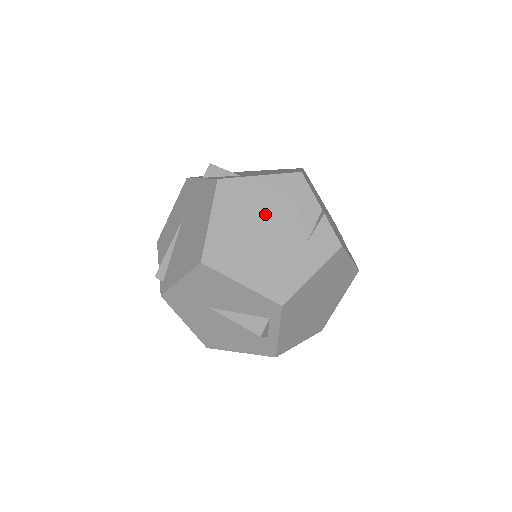
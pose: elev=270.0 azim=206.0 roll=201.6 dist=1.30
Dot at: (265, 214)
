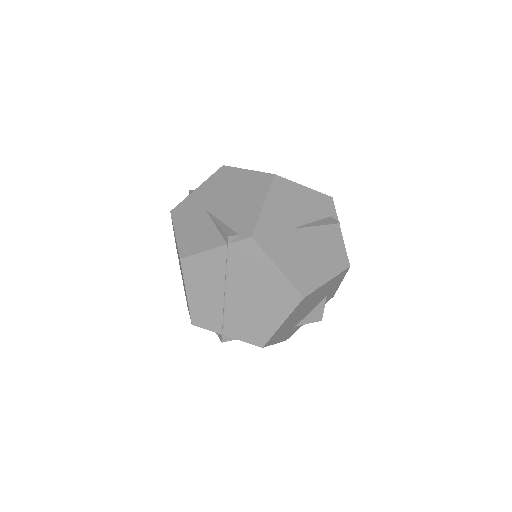
Dot at: occluded
